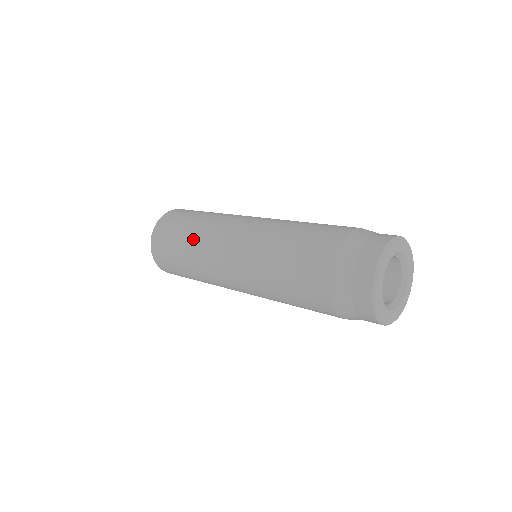
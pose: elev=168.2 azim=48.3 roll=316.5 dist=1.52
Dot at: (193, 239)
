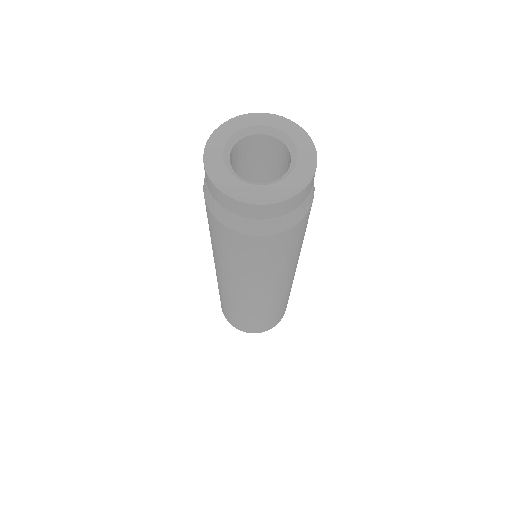
Dot at: occluded
